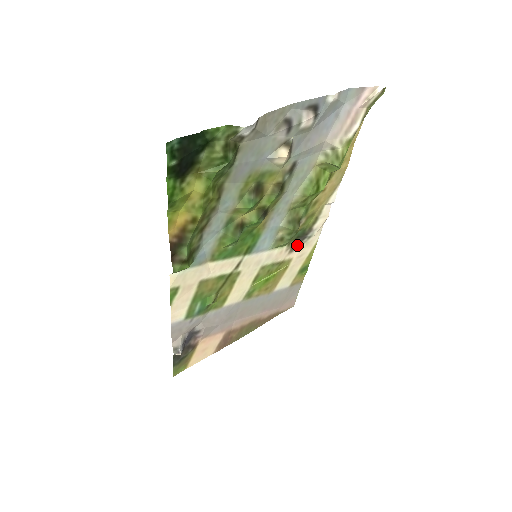
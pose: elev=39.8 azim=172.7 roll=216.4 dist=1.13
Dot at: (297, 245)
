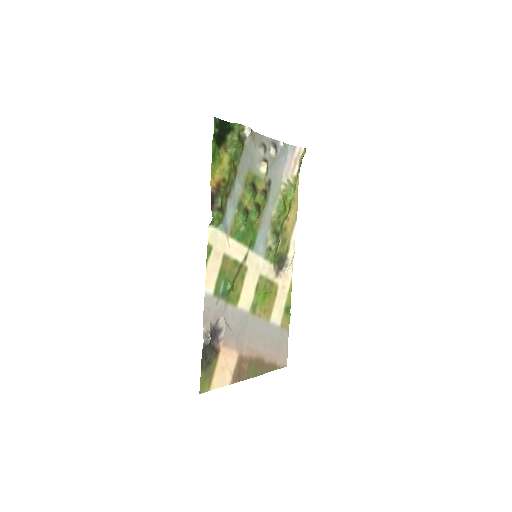
Dot at: (279, 271)
